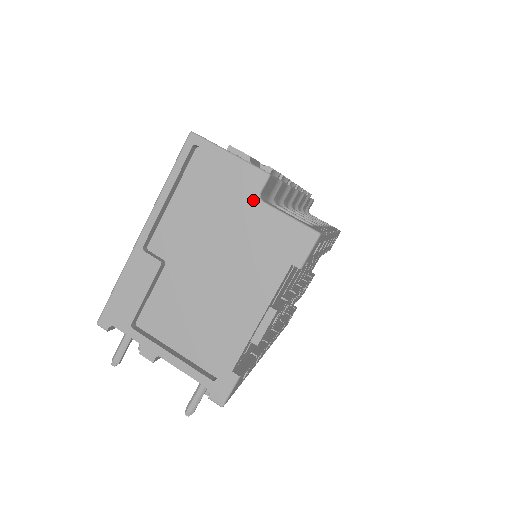
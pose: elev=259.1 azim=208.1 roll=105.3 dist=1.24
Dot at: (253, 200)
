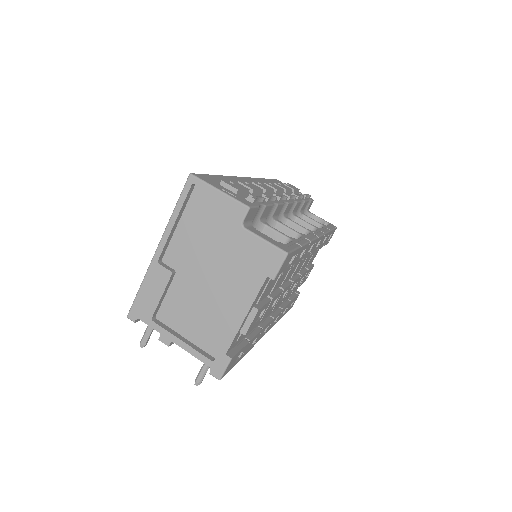
Dot at: (238, 227)
